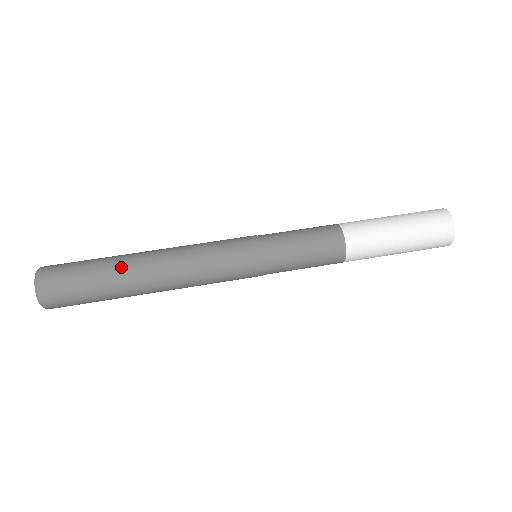
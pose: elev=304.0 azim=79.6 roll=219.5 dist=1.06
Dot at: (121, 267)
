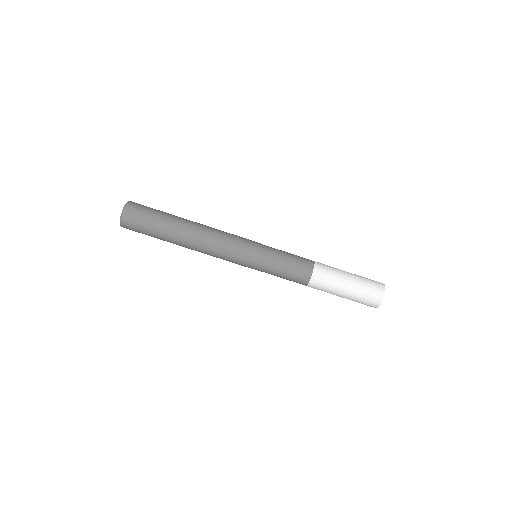
Dot at: (174, 226)
